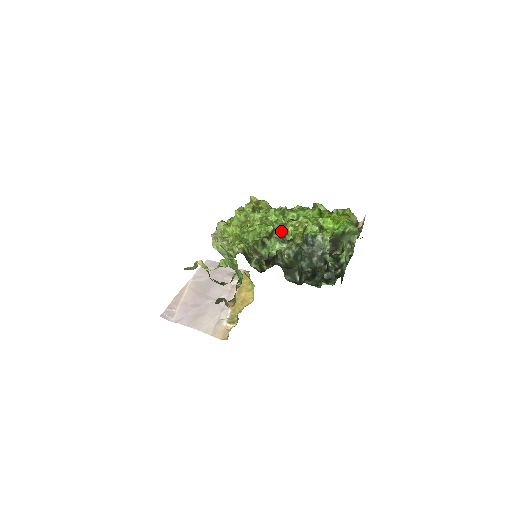
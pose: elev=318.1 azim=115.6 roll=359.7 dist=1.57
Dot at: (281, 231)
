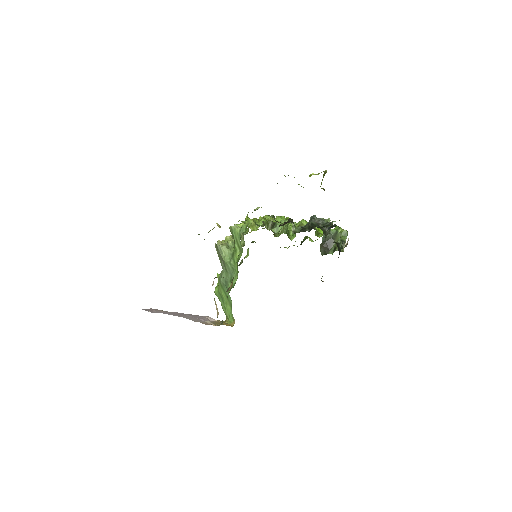
Dot at: (285, 229)
